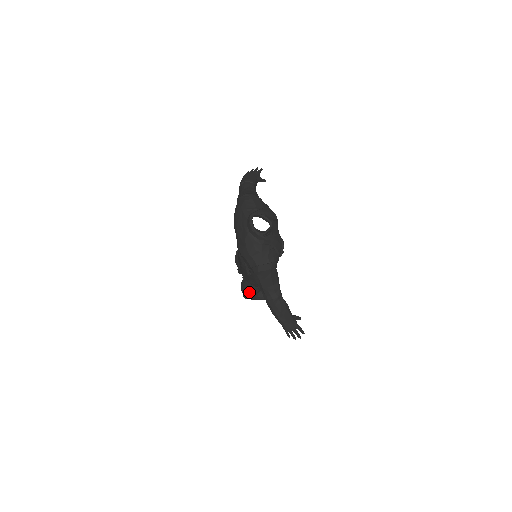
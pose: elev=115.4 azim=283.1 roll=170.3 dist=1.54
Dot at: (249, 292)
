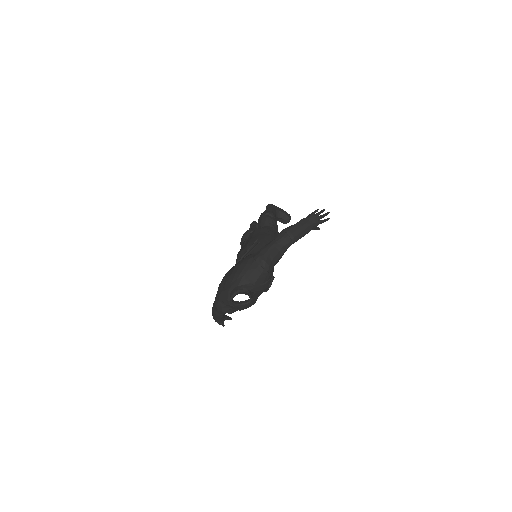
Dot at: occluded
